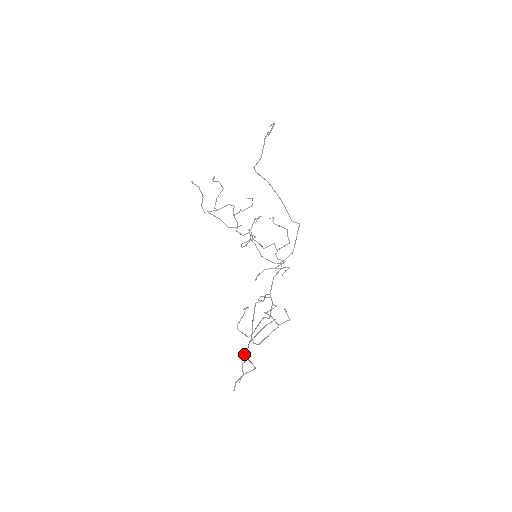
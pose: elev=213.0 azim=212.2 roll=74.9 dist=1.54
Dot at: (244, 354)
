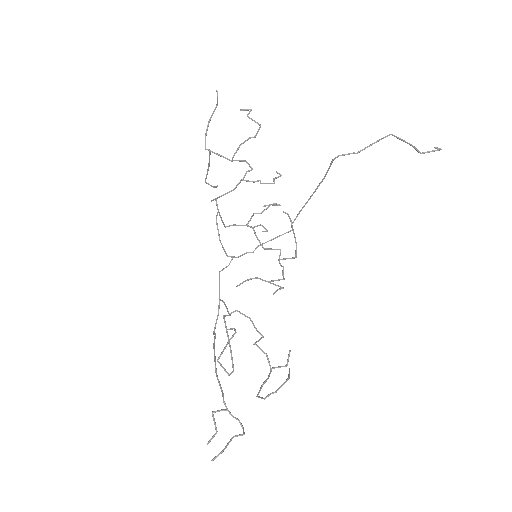
Dot at: occluded
